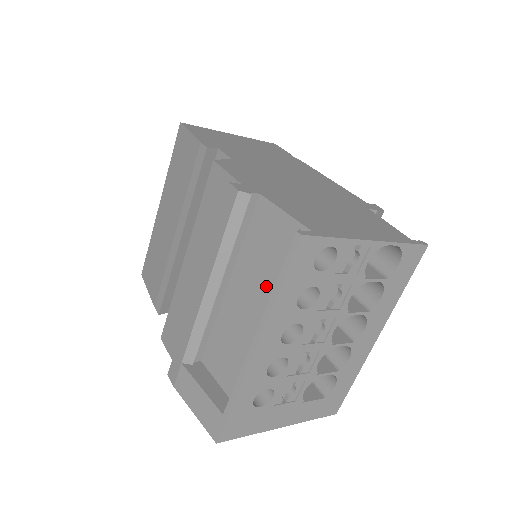
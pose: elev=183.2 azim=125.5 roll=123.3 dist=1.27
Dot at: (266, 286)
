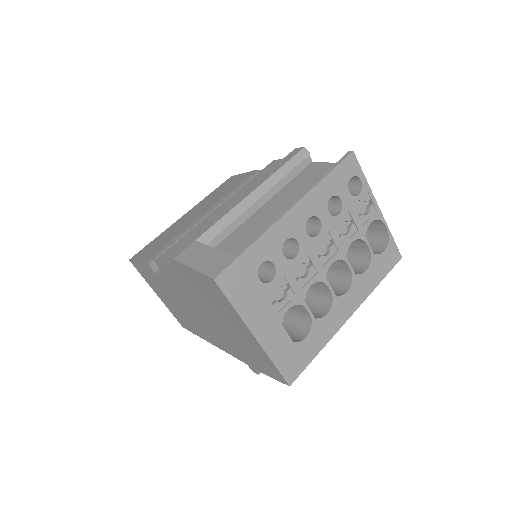
Dot at: occluded
